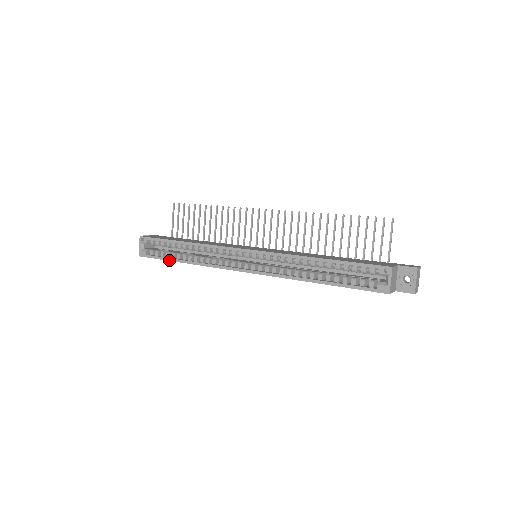
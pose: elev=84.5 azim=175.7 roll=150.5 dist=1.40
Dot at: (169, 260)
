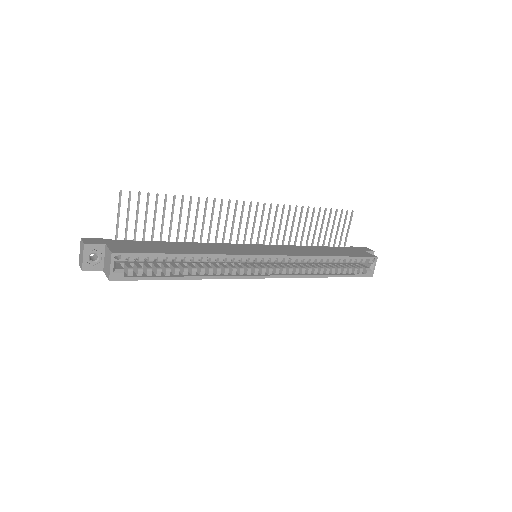
Dot at: (165, 279)
